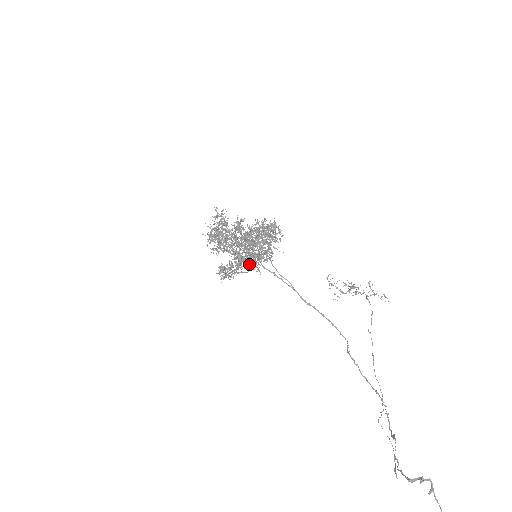
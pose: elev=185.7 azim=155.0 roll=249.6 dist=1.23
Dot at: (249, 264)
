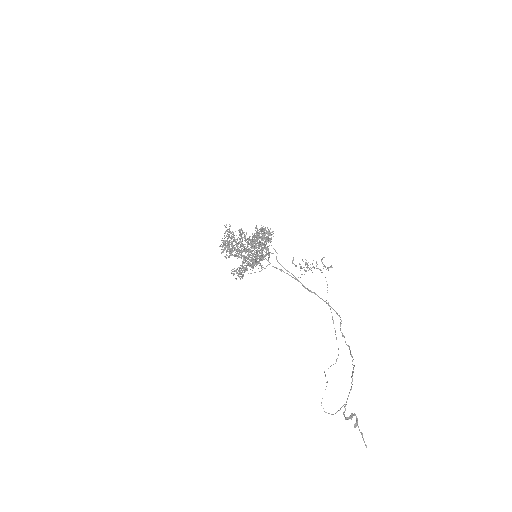
Dot at: (254, 263)
